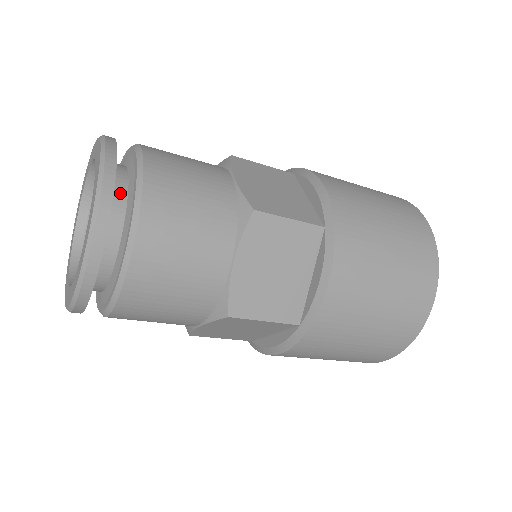
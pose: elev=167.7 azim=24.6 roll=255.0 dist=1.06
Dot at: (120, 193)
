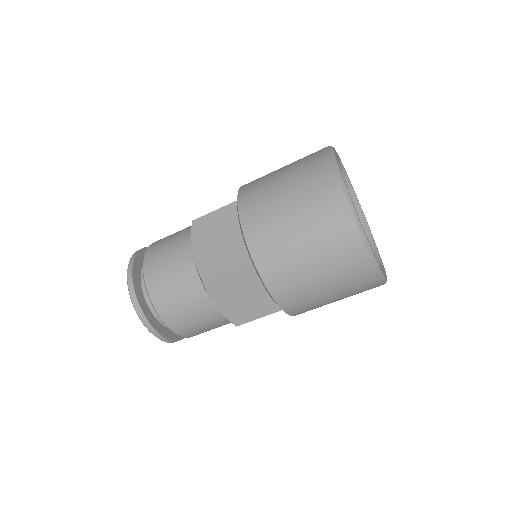
Dot at: occluded
